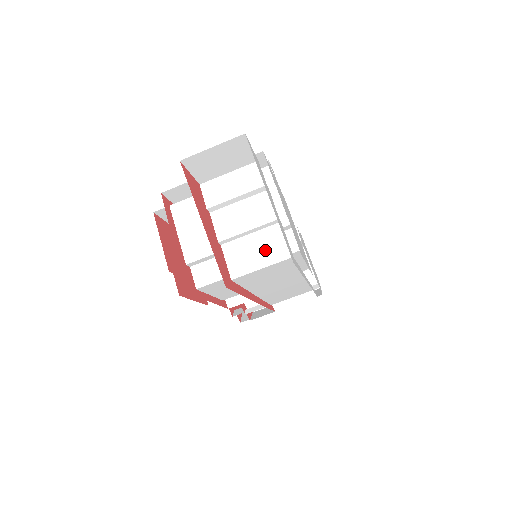
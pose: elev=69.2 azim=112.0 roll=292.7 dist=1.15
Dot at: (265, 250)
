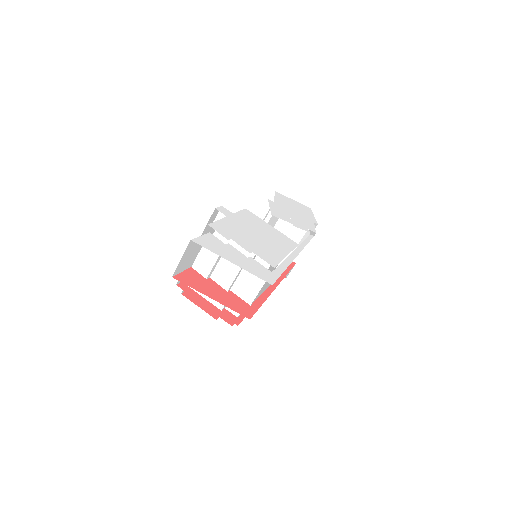
Dot at: (254, 278)
